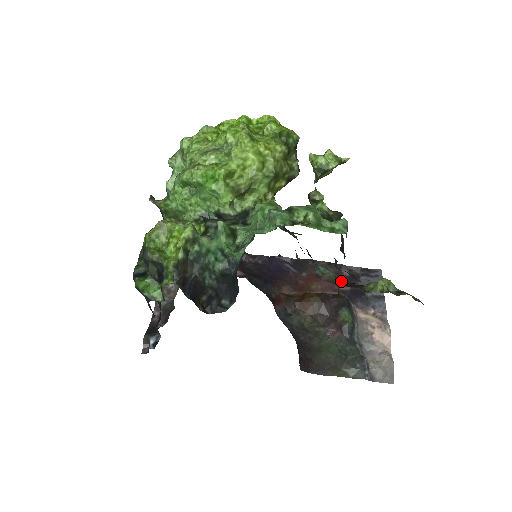
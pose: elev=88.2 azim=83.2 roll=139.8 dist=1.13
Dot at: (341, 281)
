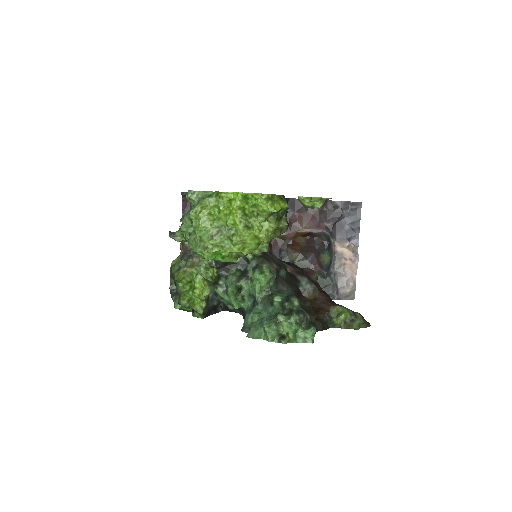
Dot at: (317, 292)
